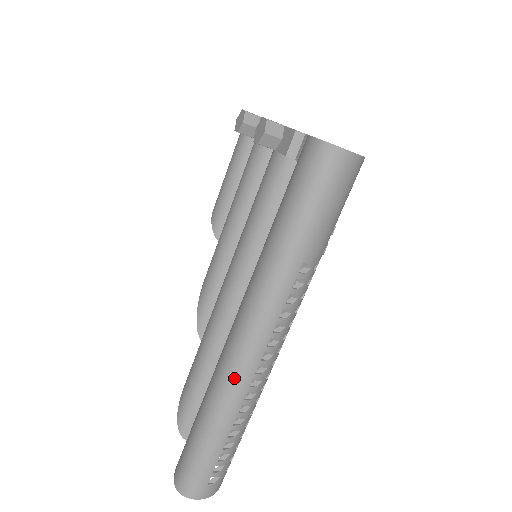
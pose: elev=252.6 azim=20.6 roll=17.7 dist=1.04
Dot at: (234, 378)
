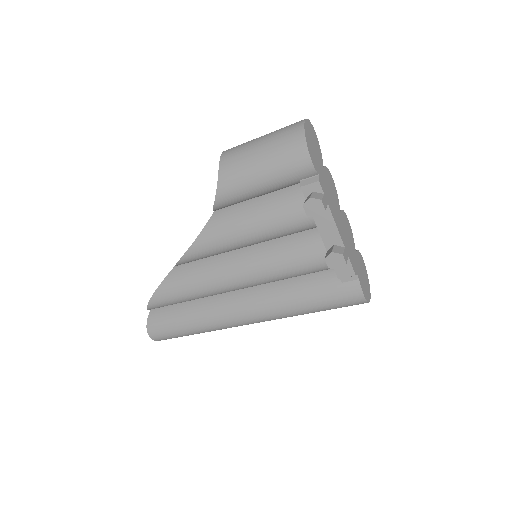
Dot at: occluded
